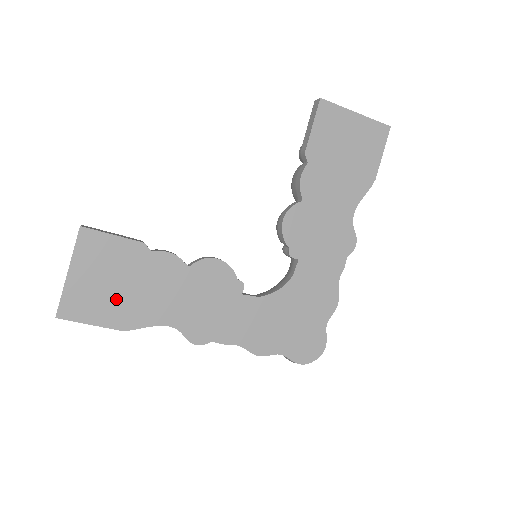
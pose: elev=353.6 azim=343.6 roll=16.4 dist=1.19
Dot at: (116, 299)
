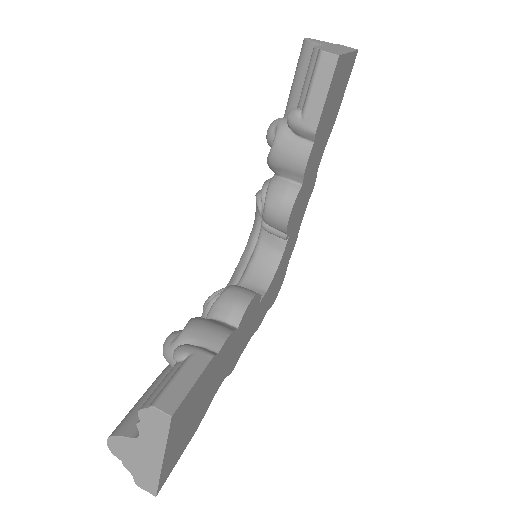
Dot at: (194, 420)
